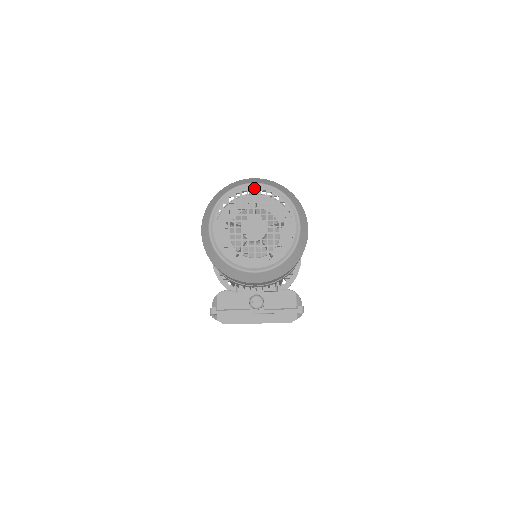
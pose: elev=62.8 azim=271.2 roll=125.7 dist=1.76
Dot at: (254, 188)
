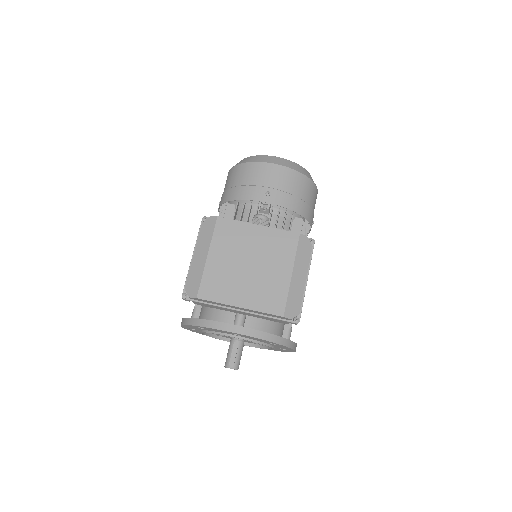
Dot at: occluded
